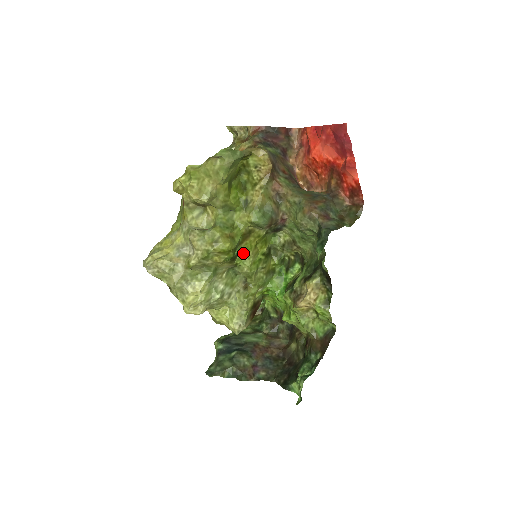
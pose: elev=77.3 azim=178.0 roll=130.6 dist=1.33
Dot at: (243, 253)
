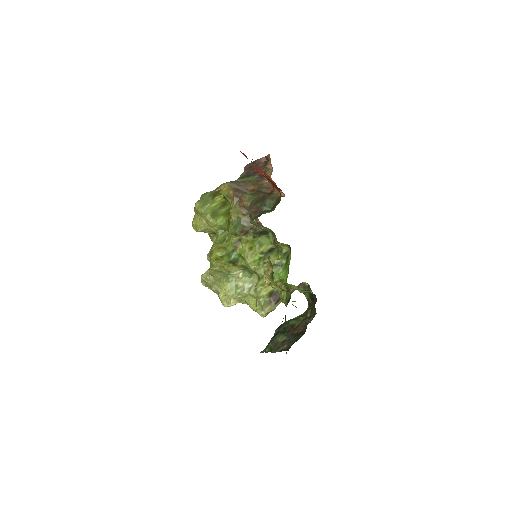
Dot at: (241, 256)
